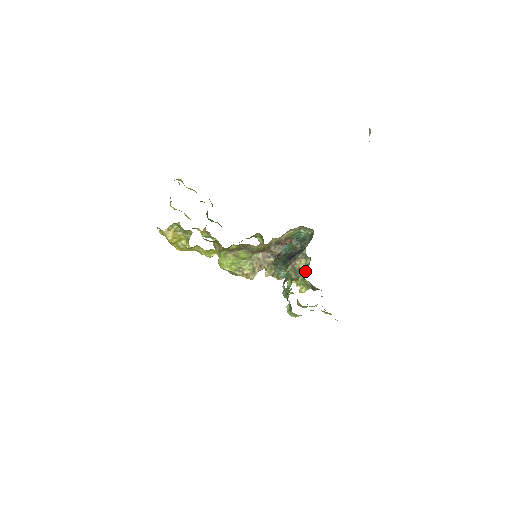
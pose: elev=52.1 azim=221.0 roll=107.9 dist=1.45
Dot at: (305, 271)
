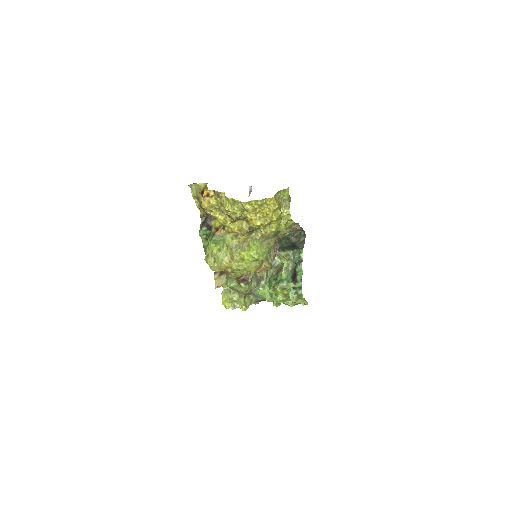
Dot at: (264, 278)
